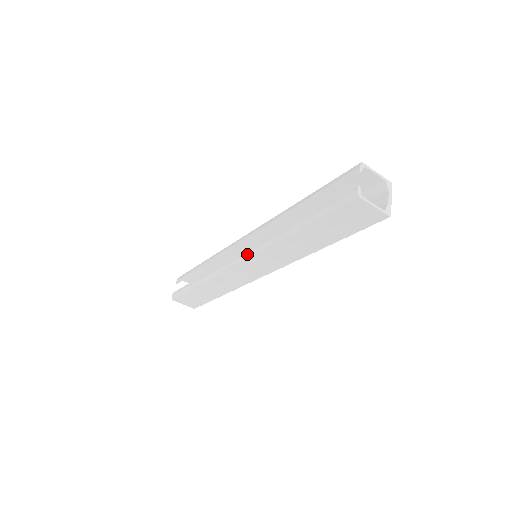
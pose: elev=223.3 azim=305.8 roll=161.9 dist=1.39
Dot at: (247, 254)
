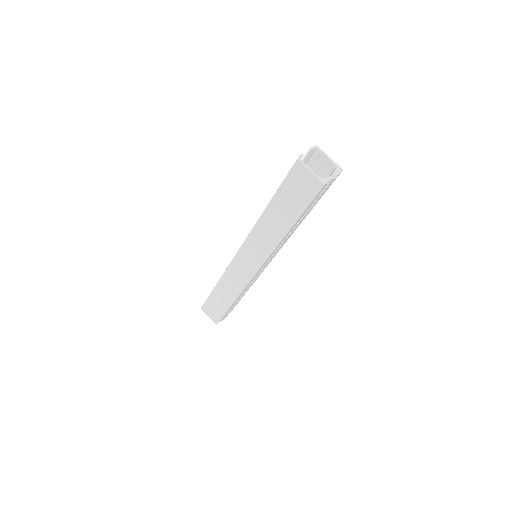
Dot at: occluded
